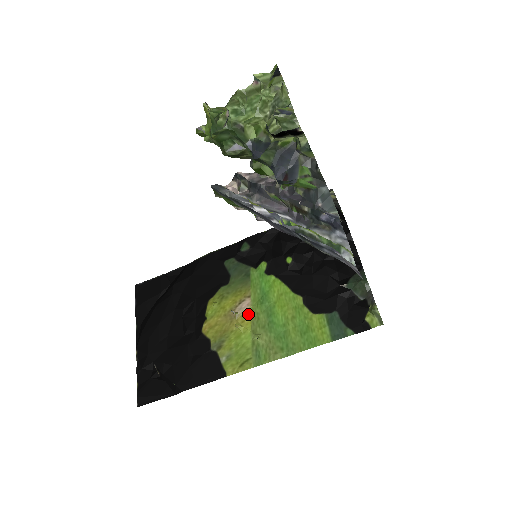
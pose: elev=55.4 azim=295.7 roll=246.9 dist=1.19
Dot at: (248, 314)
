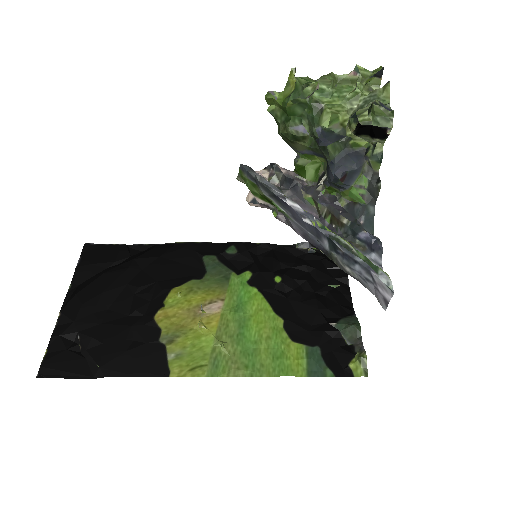
Dot at: (216, 317)
